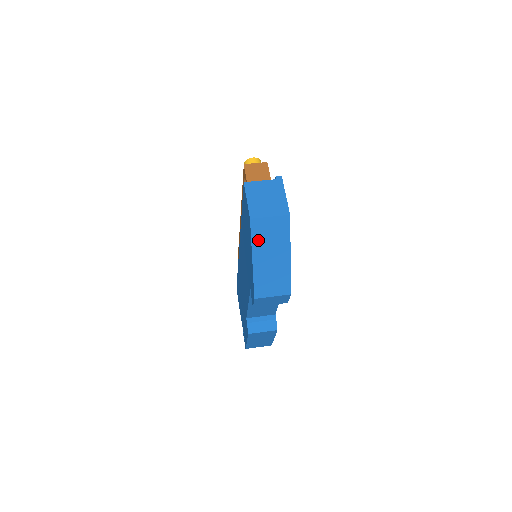
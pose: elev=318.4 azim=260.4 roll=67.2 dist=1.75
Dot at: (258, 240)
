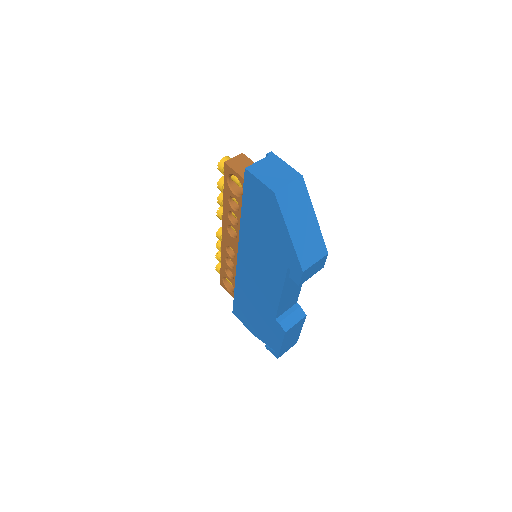
Dot at: (287, 211)
